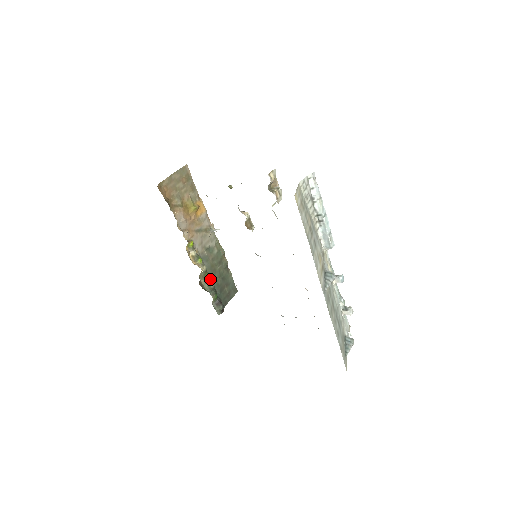
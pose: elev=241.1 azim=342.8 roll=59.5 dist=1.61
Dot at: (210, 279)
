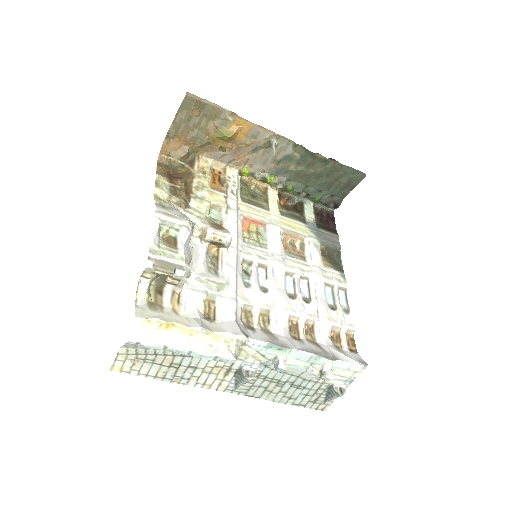
Dot at: (299, 188)
